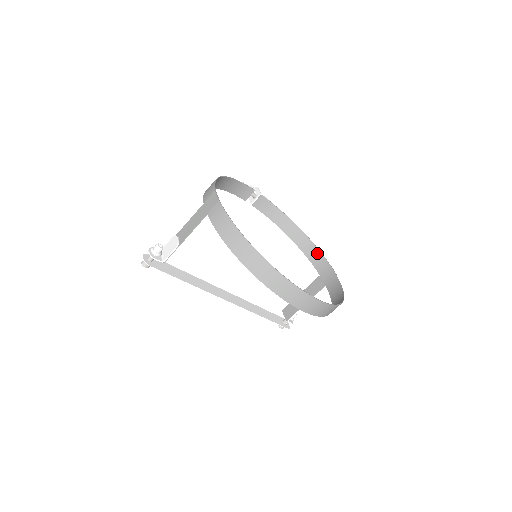
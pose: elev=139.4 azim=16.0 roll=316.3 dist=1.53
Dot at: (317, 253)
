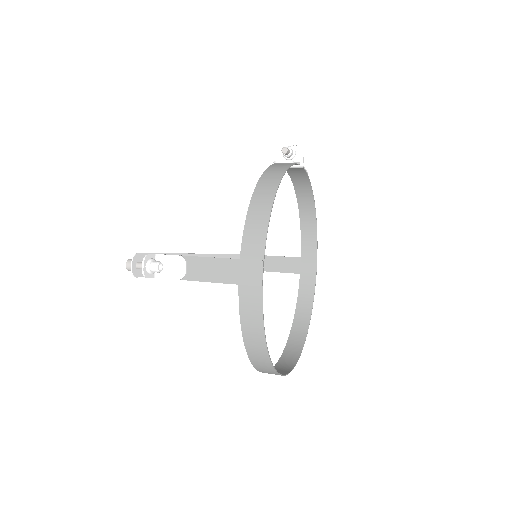
Dot at: (313, 236)
